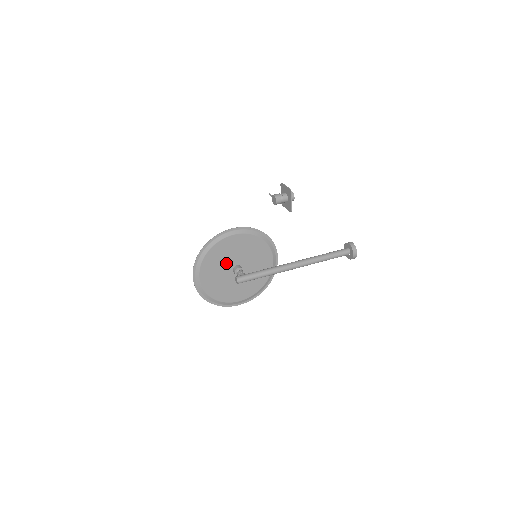
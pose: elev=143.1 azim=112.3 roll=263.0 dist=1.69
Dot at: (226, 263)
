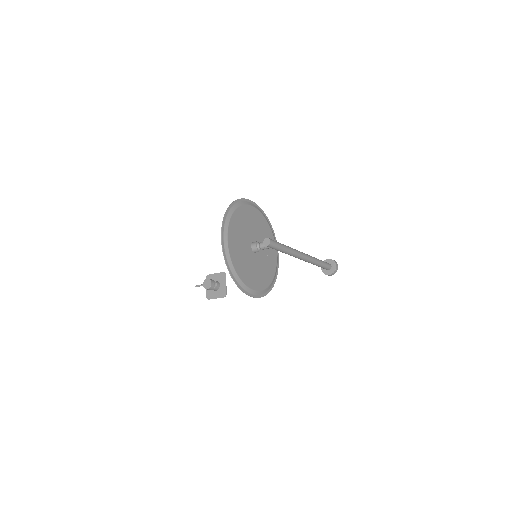
Dot at: (247, 234)
